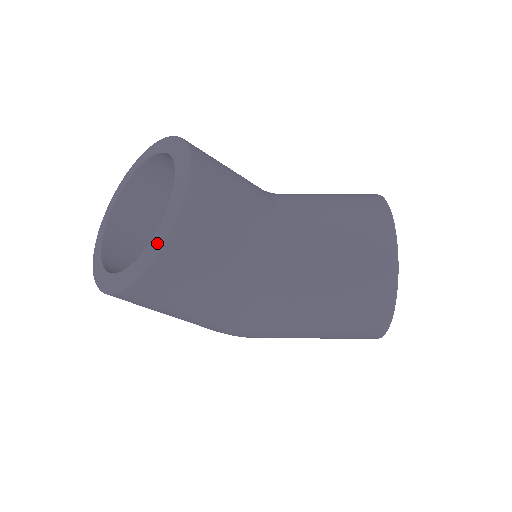
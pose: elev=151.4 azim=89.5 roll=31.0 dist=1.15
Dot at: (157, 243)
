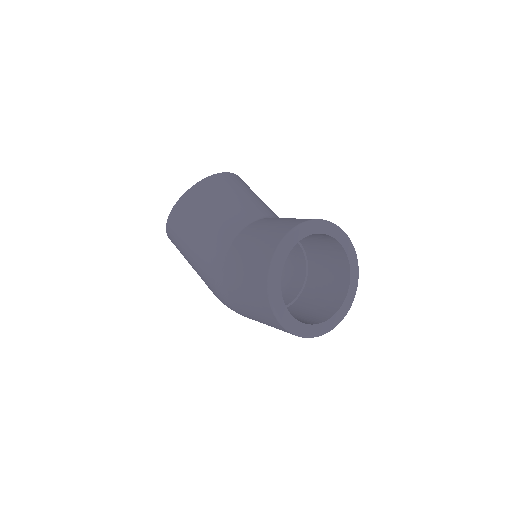
Dot at: occluded
